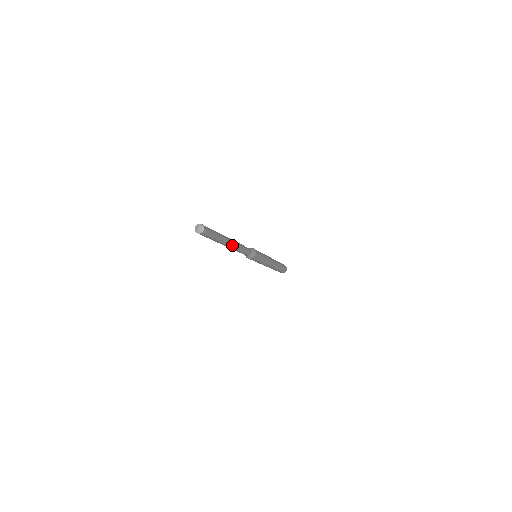
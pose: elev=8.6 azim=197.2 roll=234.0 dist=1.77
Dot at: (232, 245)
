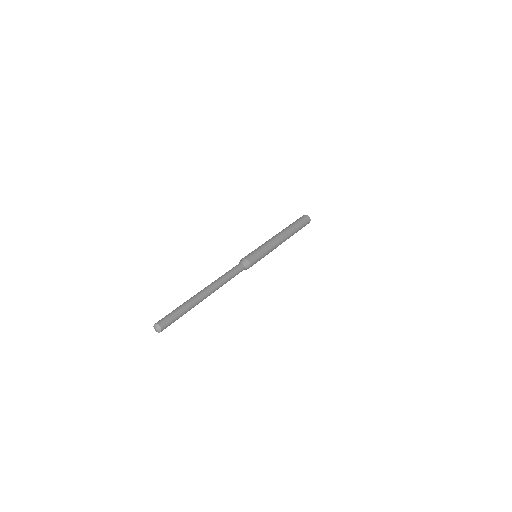
Dot at: occluded
